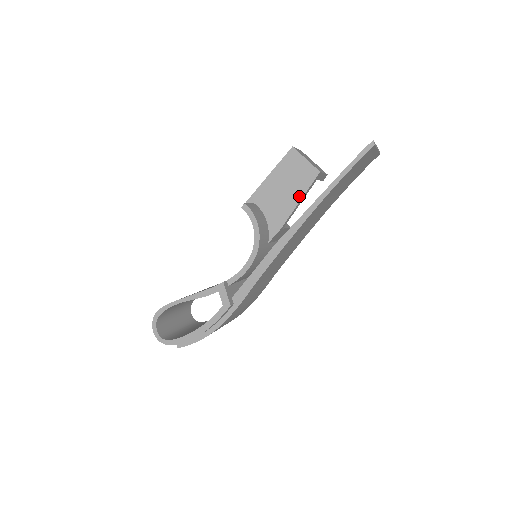
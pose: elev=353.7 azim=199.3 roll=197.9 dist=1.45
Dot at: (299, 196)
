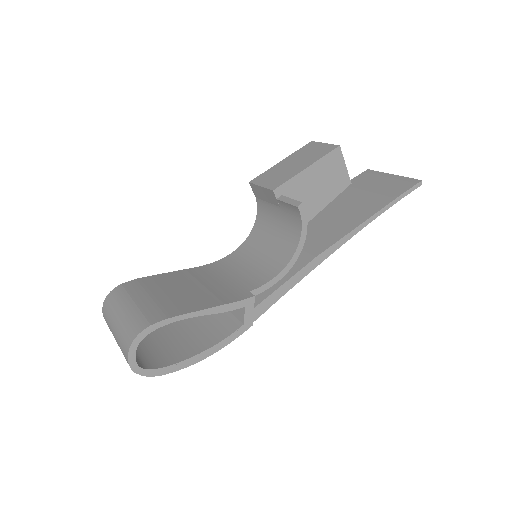
Dot at: (326, 202)
